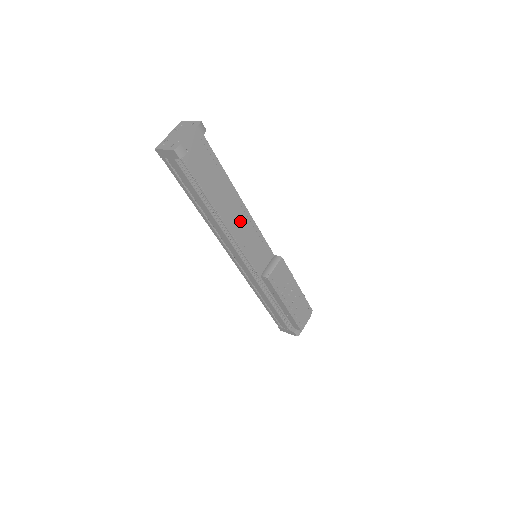
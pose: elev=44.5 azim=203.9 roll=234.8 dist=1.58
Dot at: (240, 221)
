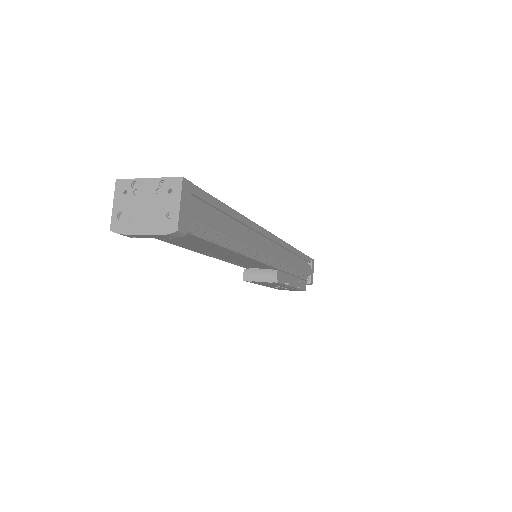
Dot at: (230, 256)
